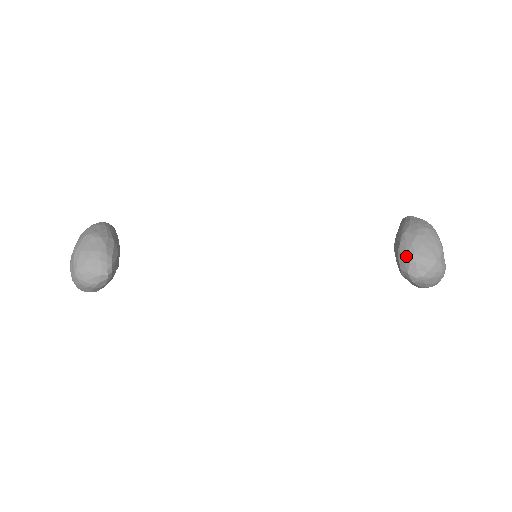
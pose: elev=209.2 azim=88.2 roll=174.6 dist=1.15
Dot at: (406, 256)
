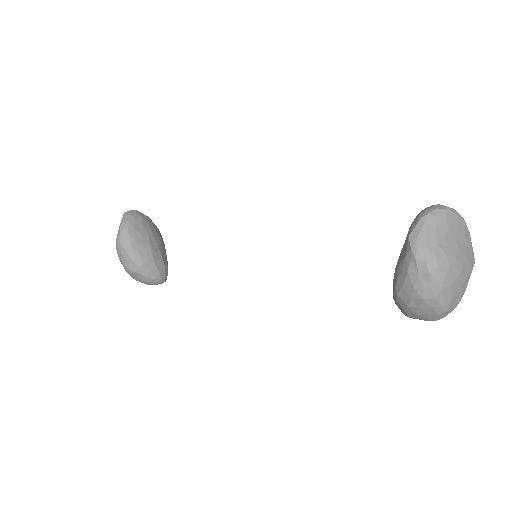
Dot at: occluded
